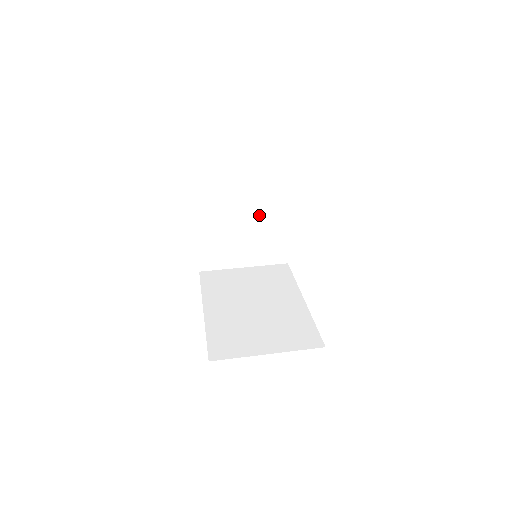
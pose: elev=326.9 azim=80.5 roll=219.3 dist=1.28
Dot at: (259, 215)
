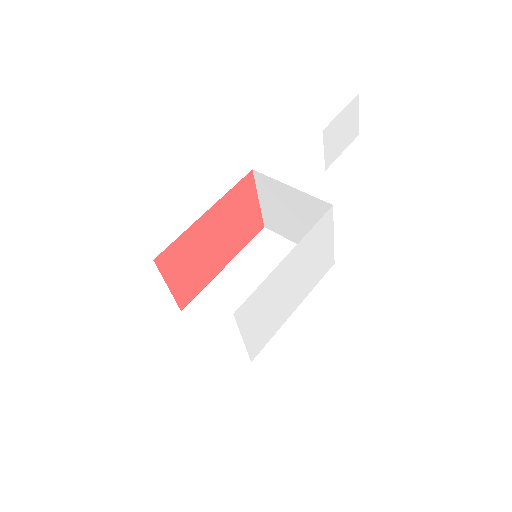
Dot at: (307, 212)
